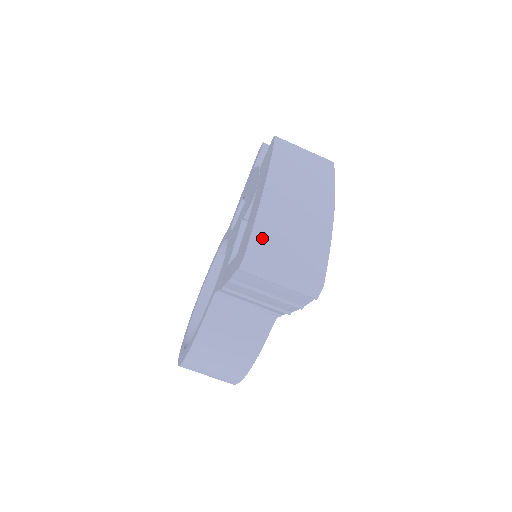
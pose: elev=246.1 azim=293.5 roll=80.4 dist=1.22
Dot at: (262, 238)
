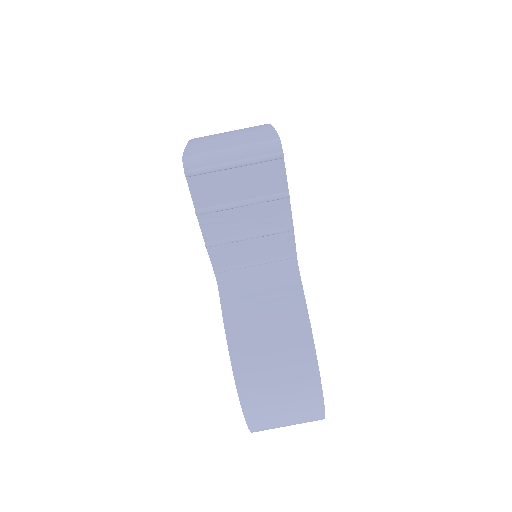
Dot at: (197, 148)
